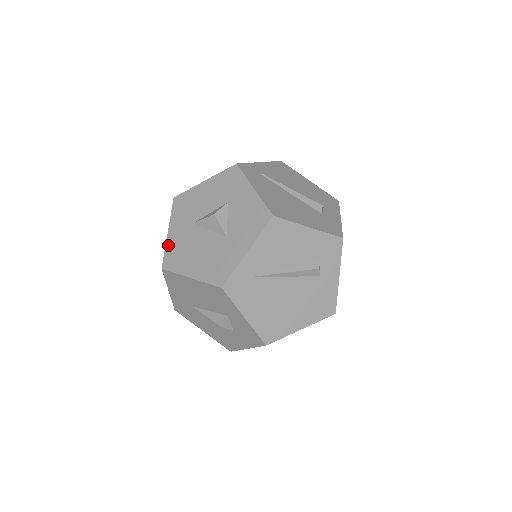
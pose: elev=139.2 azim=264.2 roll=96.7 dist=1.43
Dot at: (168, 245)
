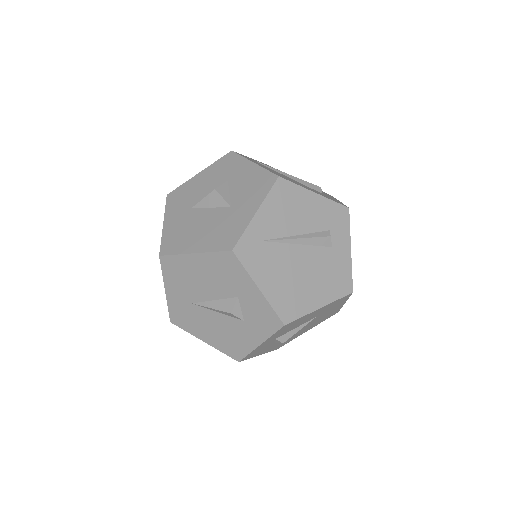
Dot at: (165, 234)
